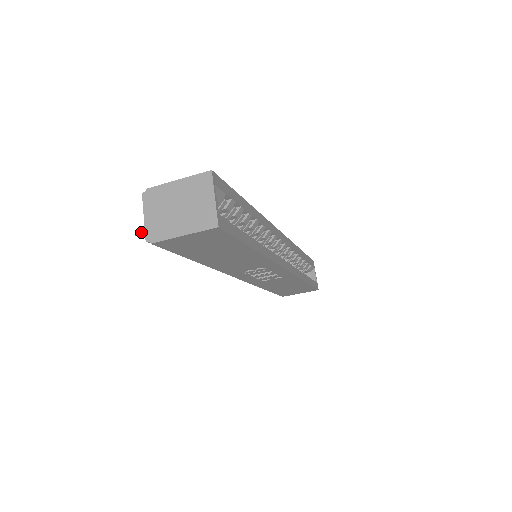
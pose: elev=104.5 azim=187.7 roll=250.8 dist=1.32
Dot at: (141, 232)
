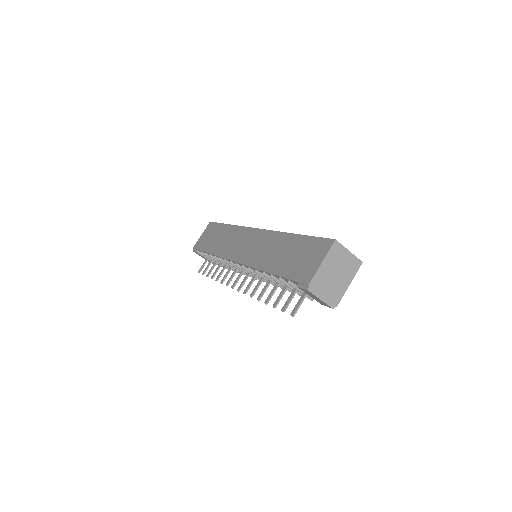
Dot at: occluded
